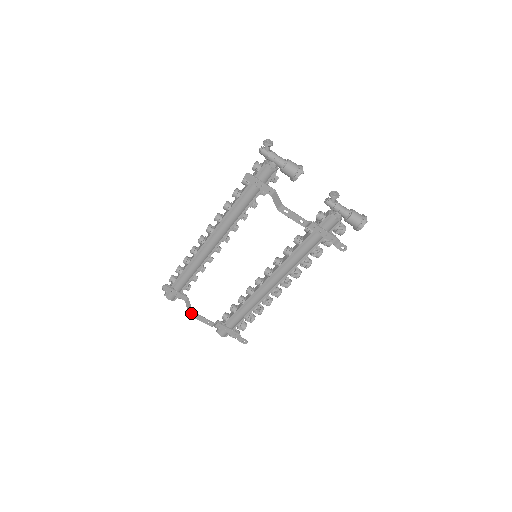
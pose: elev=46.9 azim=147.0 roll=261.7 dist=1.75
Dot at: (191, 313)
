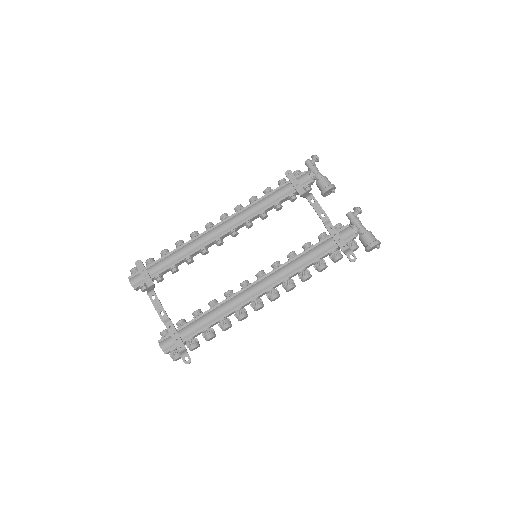
Dot at: (151, 292)
